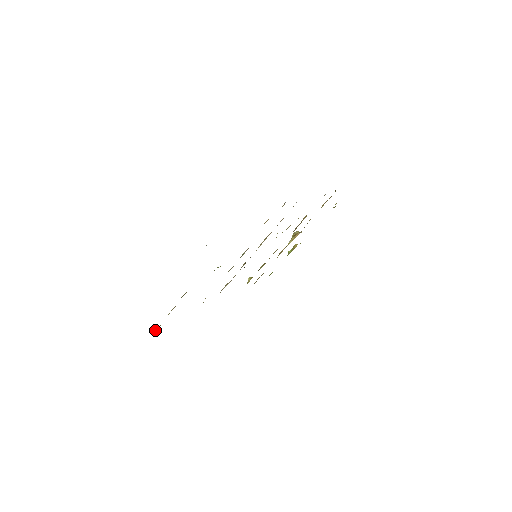
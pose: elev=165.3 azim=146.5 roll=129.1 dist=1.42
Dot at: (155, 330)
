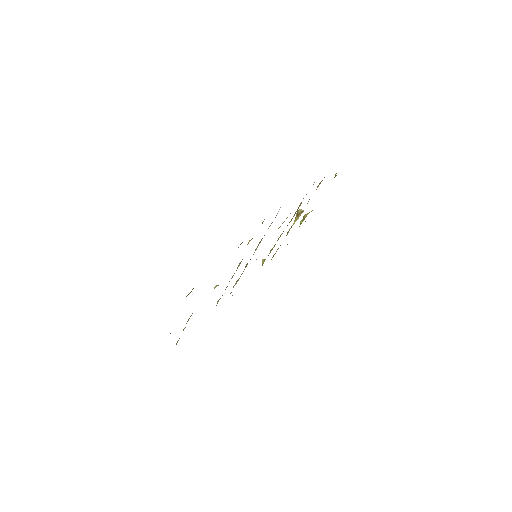
Dot at: (176, 343)
